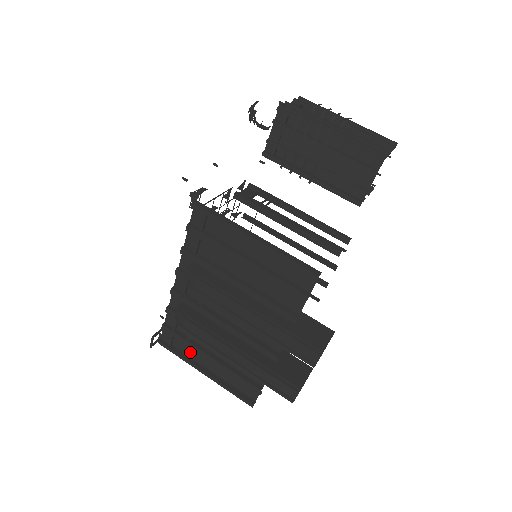
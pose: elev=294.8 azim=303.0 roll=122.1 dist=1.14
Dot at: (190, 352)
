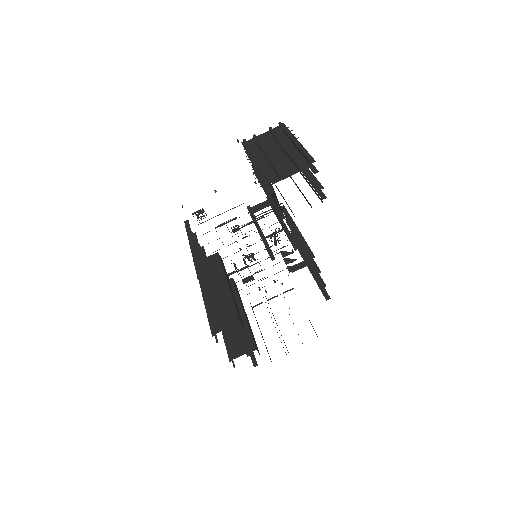
Dot at: occluded
